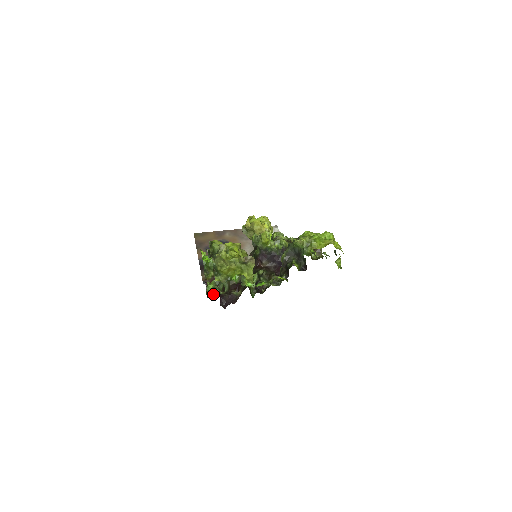
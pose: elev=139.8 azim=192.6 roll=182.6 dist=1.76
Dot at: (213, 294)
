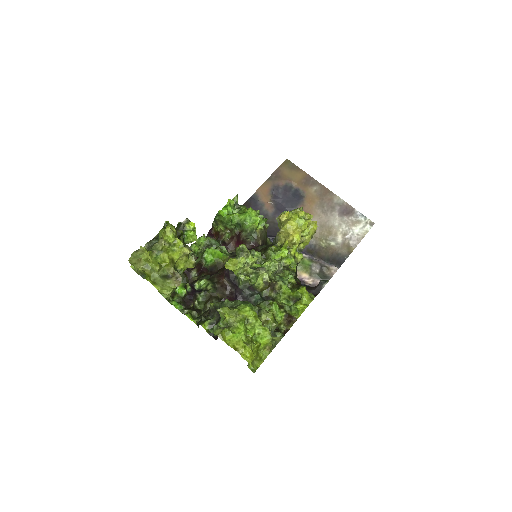
Dot at: occluded
